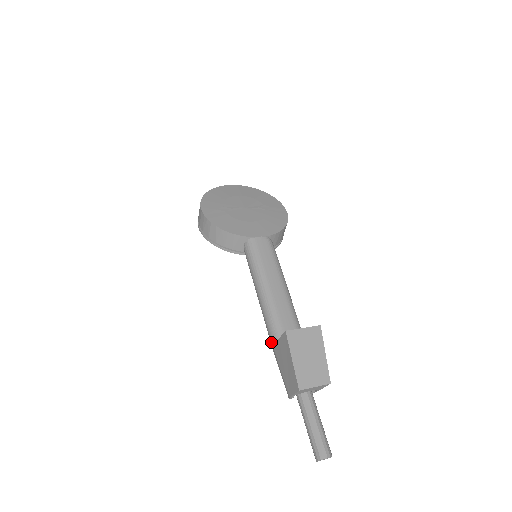
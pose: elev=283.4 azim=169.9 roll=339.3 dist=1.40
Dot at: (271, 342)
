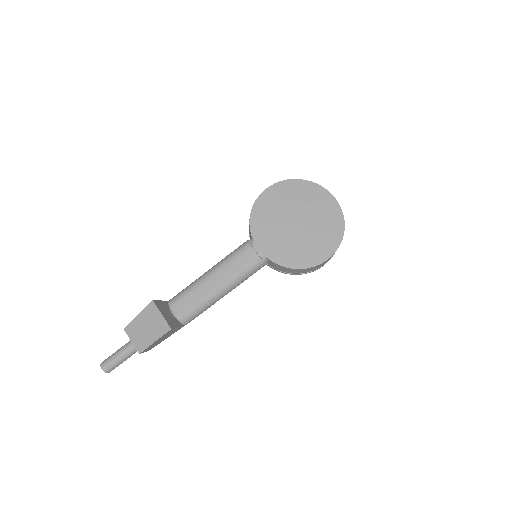
Dot at: occluded
